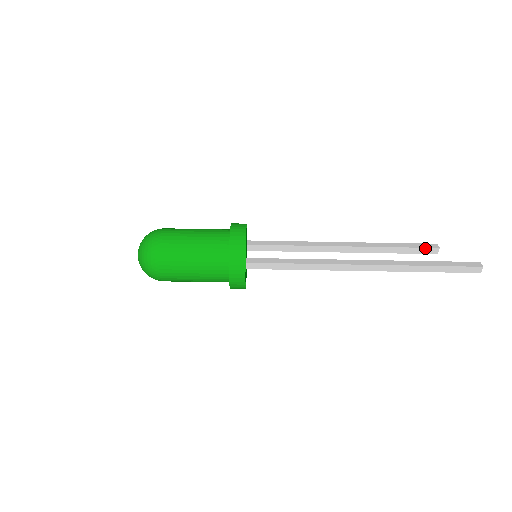
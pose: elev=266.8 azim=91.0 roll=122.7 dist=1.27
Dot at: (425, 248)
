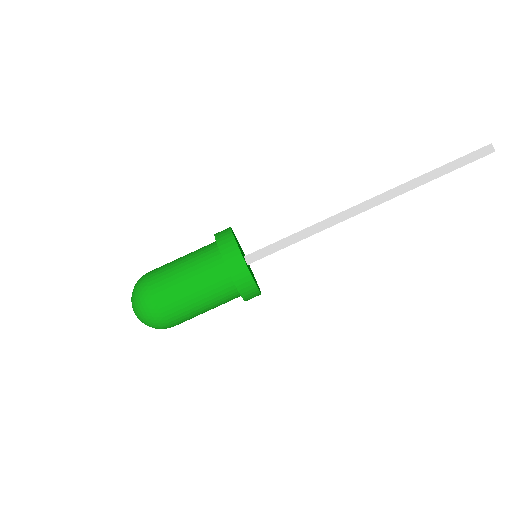
Dot at: occluded
